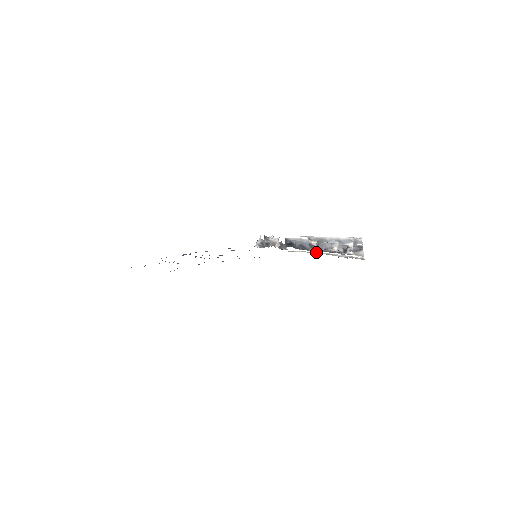
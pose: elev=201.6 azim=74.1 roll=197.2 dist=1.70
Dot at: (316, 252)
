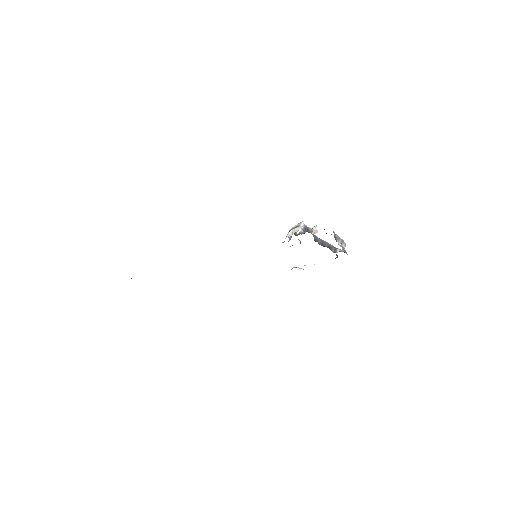
Dot at: occluded
